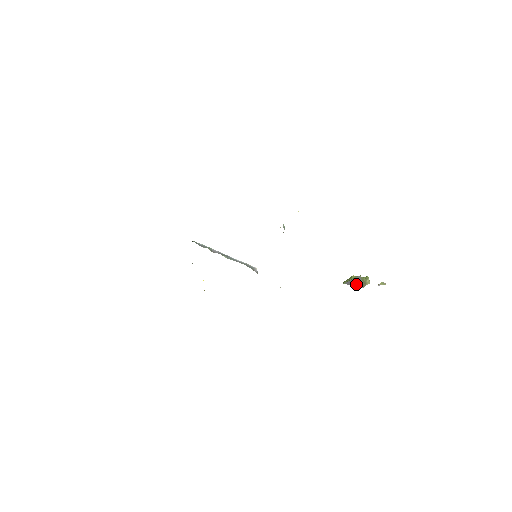
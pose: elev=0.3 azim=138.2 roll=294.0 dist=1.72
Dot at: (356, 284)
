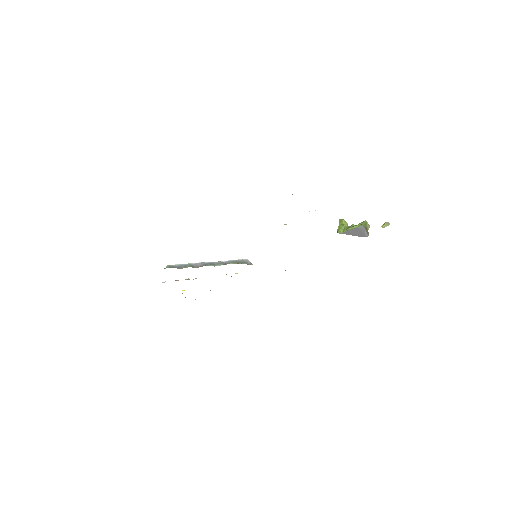
Dot at: (359, 234)
